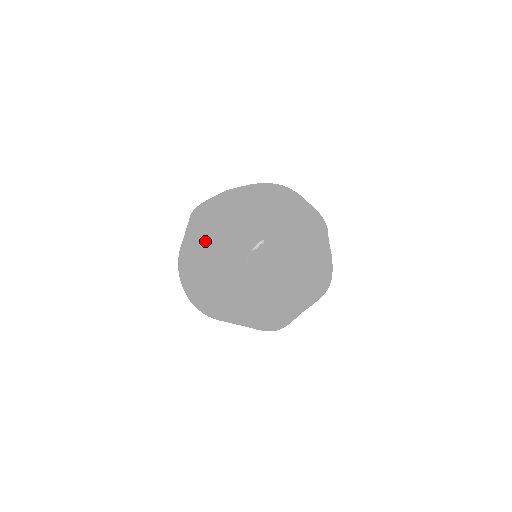
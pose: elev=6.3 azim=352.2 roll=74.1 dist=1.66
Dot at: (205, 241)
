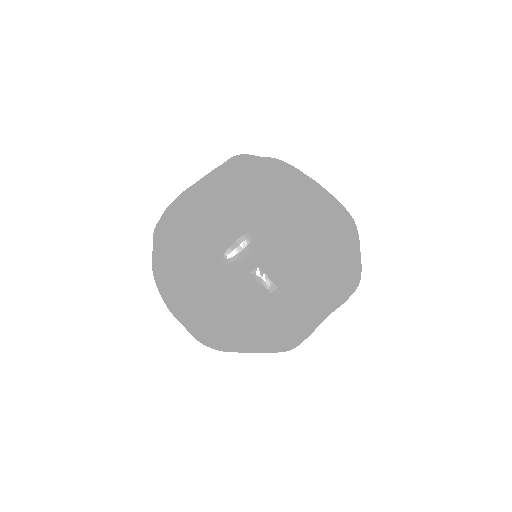
Dot at: (311, 244)
